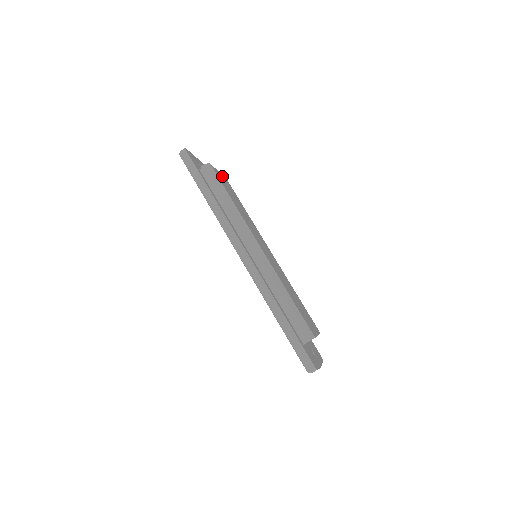
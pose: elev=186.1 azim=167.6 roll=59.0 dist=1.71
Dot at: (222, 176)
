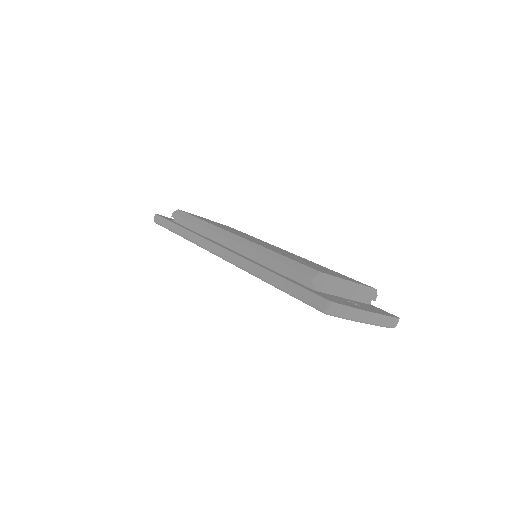
Dot at: (210, 220)
